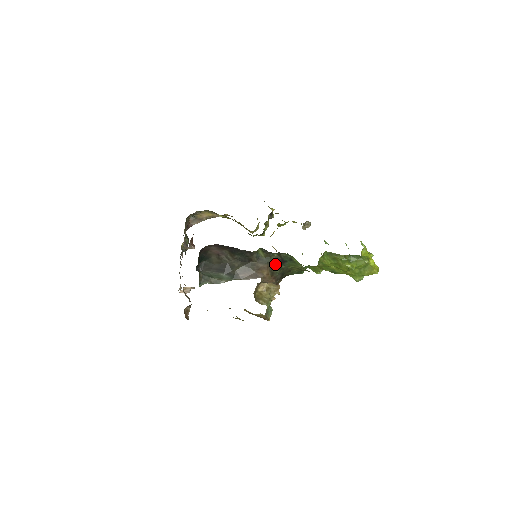
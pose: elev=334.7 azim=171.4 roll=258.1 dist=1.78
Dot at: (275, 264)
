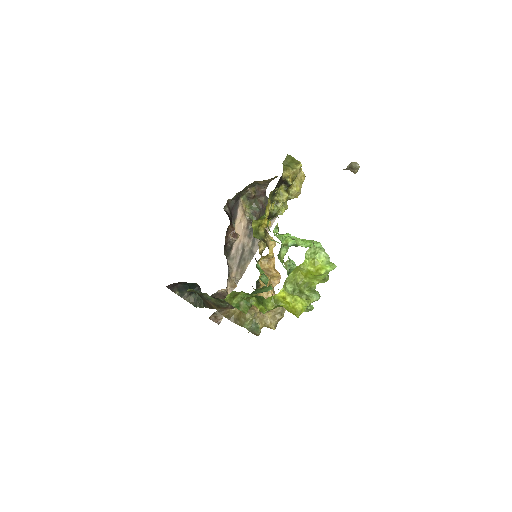
Dot at: (213, 299)
